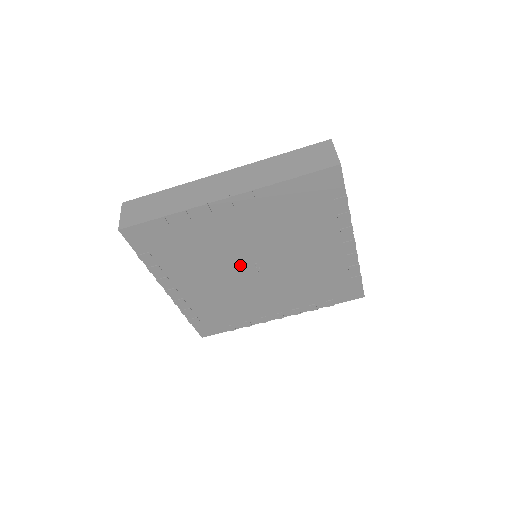
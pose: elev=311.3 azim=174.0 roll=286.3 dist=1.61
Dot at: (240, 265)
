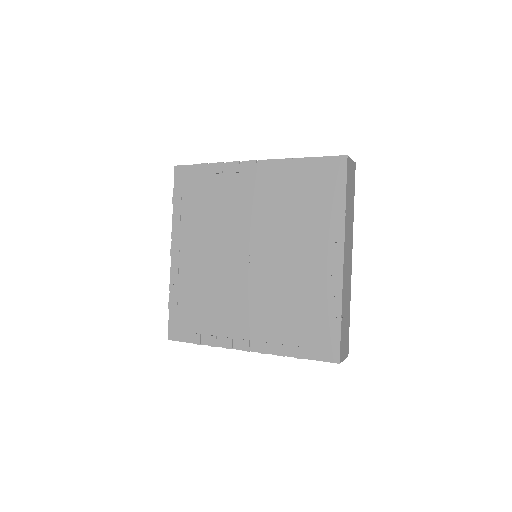
Dot at: (237, 245)
